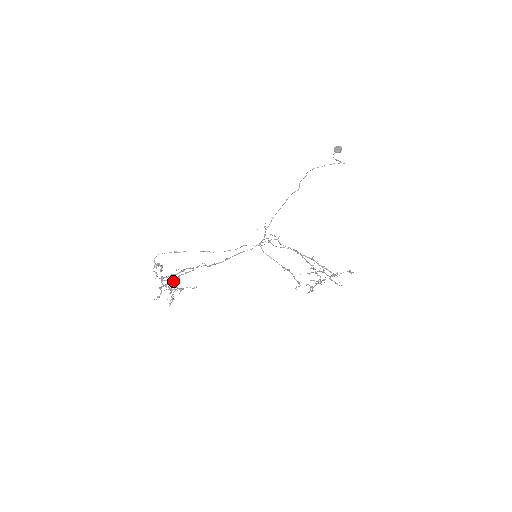
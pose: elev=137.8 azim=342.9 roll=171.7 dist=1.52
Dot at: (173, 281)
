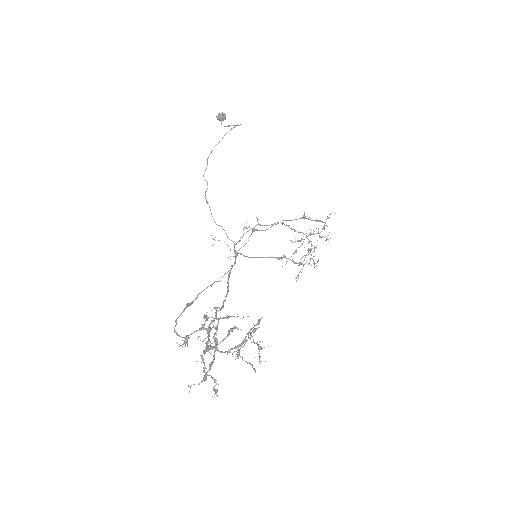
Dot at: (214, 351)
